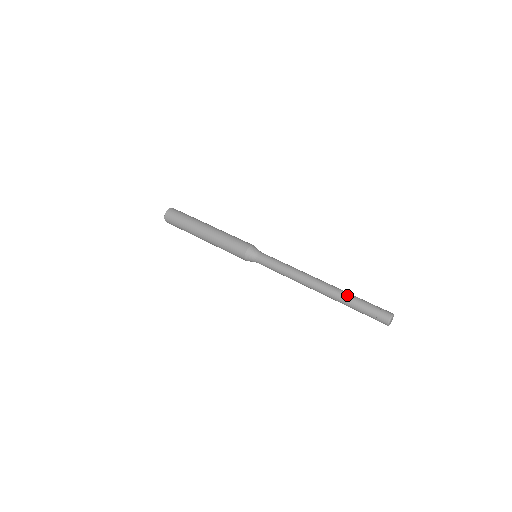
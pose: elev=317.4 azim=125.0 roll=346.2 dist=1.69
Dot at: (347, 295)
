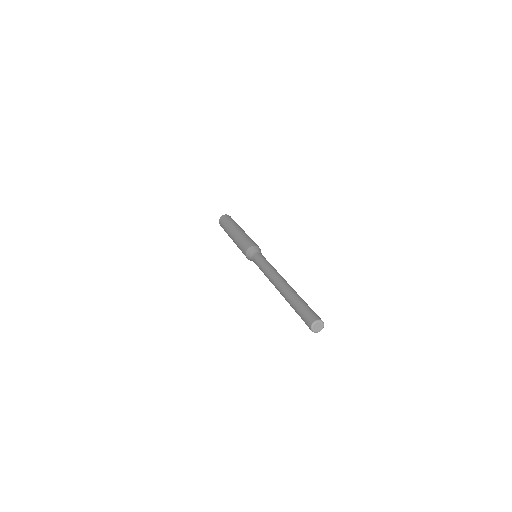
Dot at: (291, 297)
